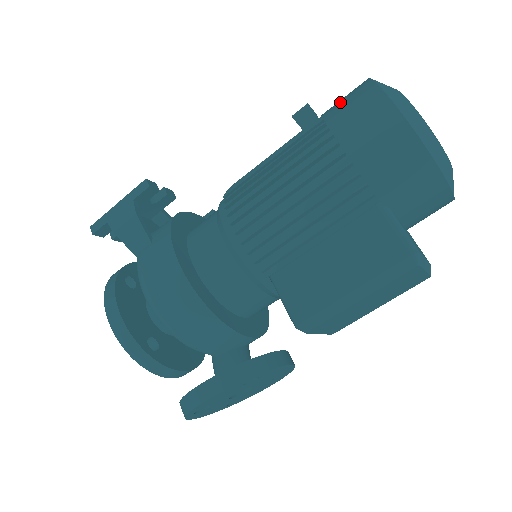
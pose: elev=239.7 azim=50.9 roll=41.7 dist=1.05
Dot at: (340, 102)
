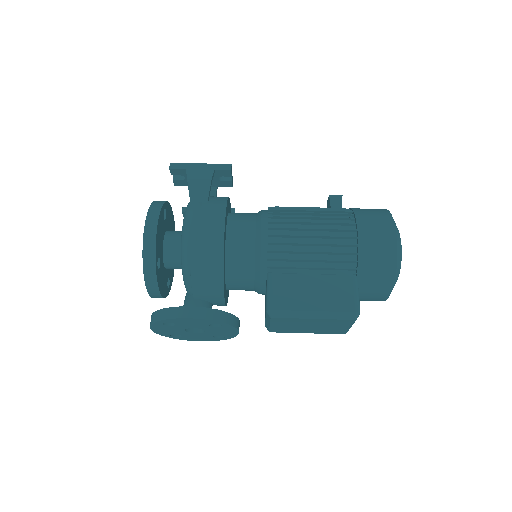
Dot at: (367, 210)
